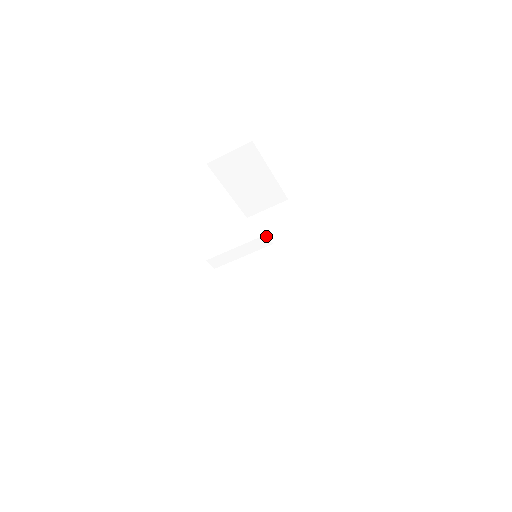
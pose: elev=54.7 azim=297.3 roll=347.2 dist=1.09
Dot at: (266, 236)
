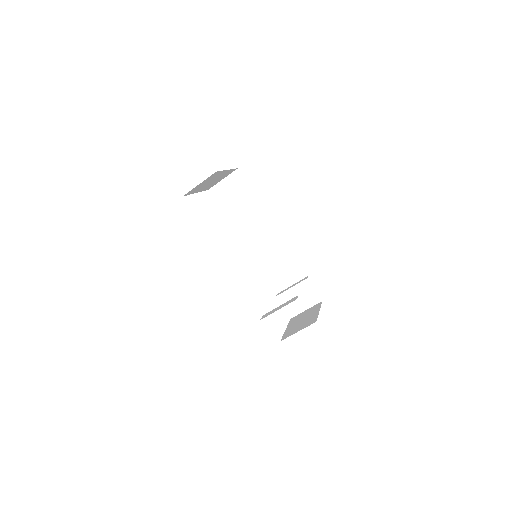
Dot at: occluded
